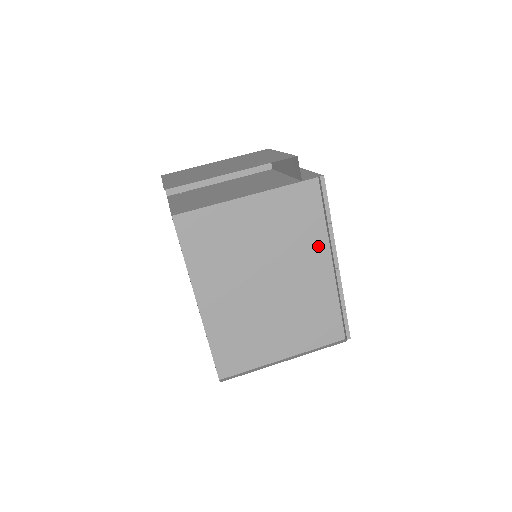
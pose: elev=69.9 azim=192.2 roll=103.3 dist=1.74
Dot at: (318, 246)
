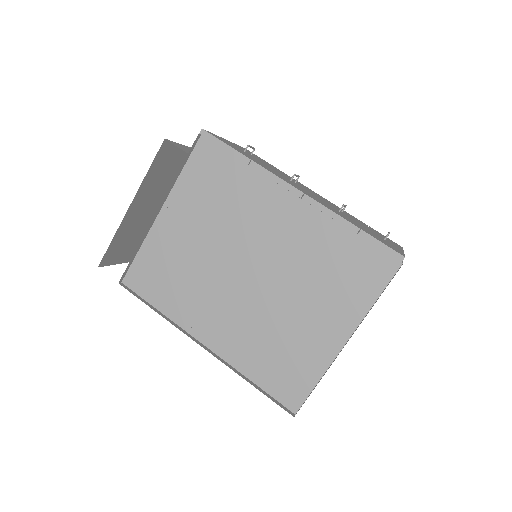
Dot at: (264, 194)
